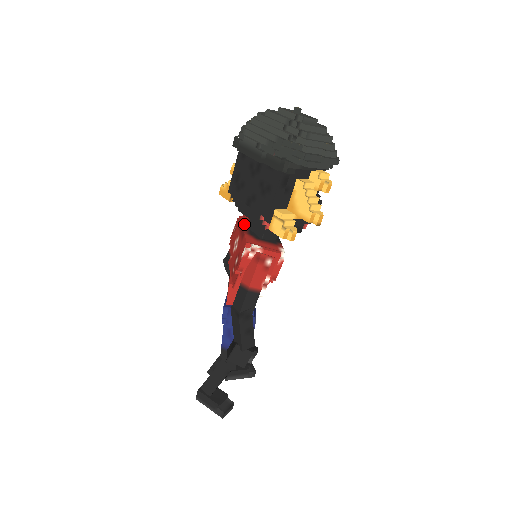
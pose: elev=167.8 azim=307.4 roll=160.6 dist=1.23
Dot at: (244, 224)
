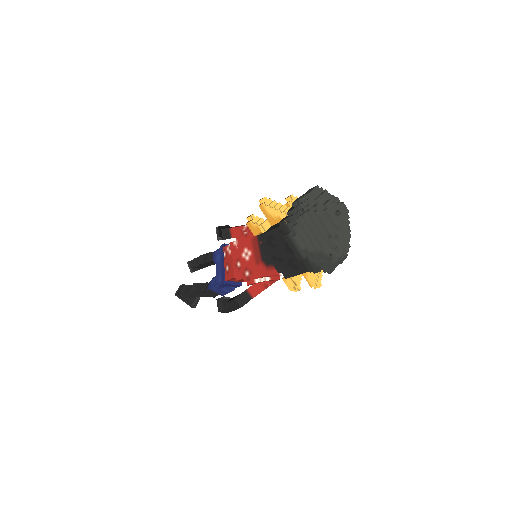
Dot at: (258, 244)
